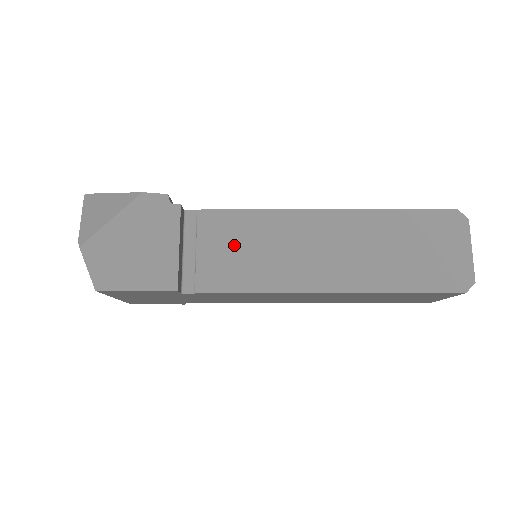
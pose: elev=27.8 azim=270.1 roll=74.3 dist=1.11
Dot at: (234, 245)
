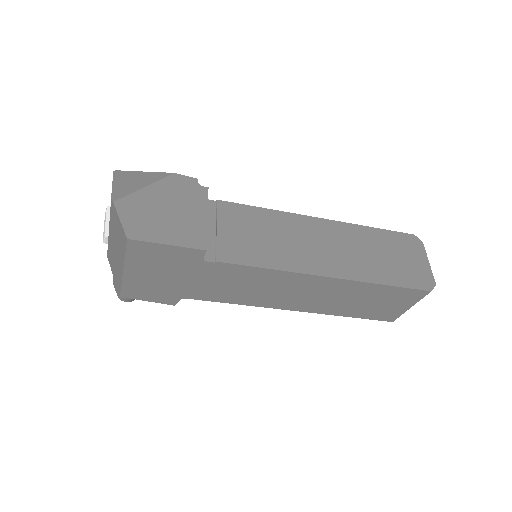
Dot at: (249, 230)
